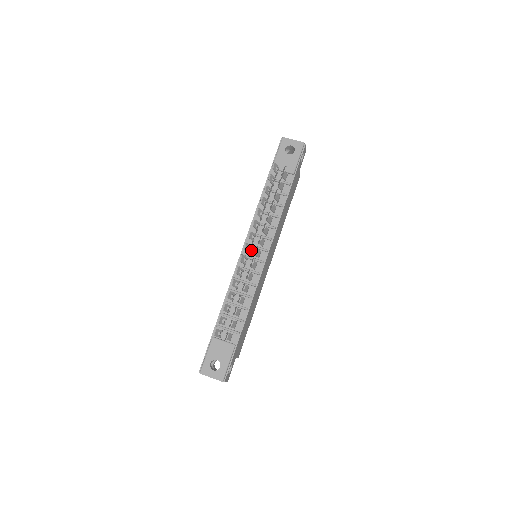
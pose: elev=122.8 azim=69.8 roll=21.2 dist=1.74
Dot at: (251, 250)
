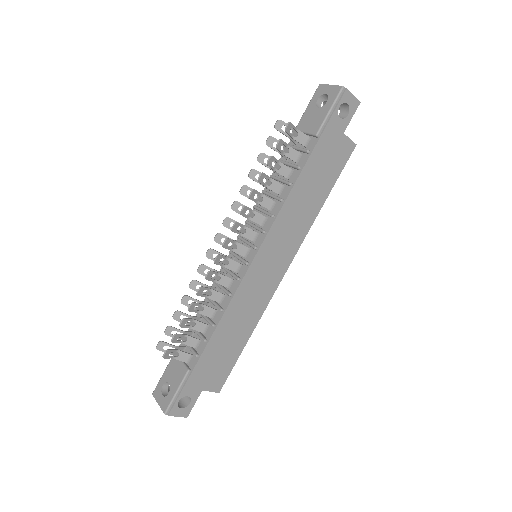
Dot at: occluded
